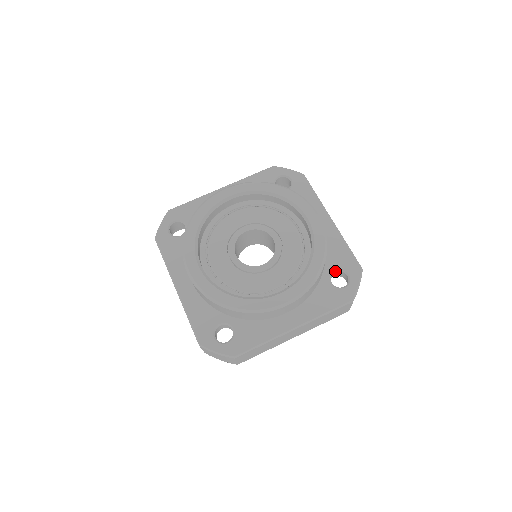
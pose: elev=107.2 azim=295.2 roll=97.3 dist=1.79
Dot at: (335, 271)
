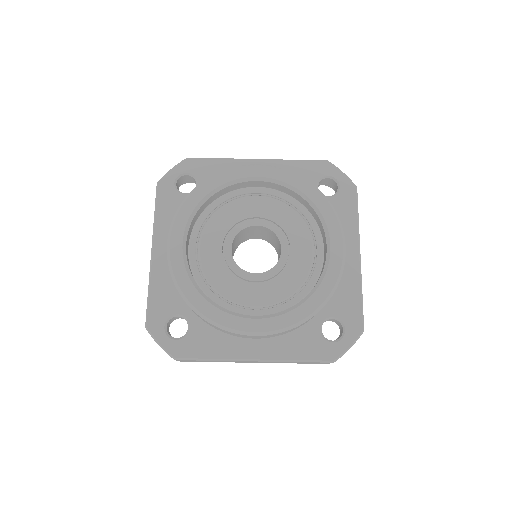
Dot at: (332, 318)
